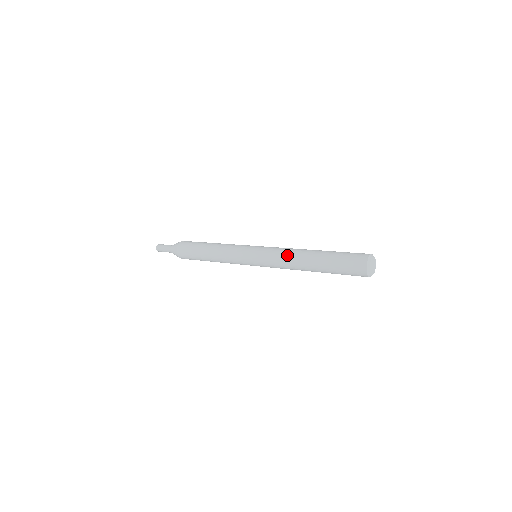
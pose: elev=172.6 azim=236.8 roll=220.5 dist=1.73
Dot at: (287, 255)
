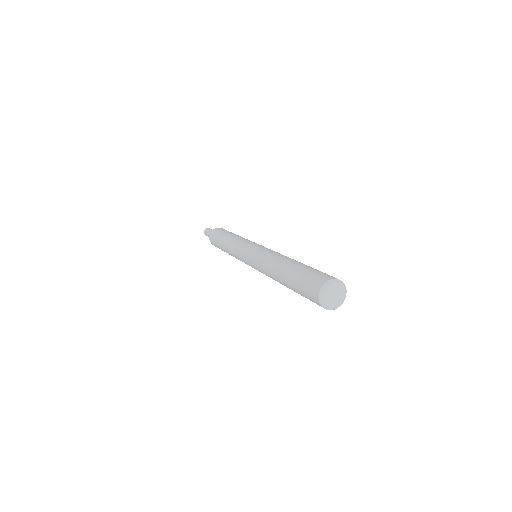
Dot at: (265, 265)
